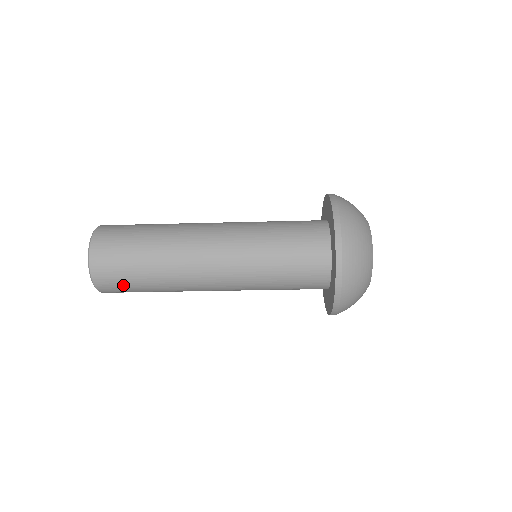
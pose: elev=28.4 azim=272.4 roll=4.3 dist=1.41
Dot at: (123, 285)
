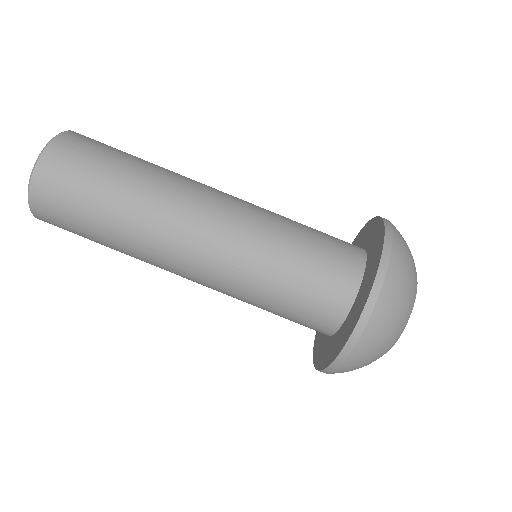
Dot at: (78, 177)
